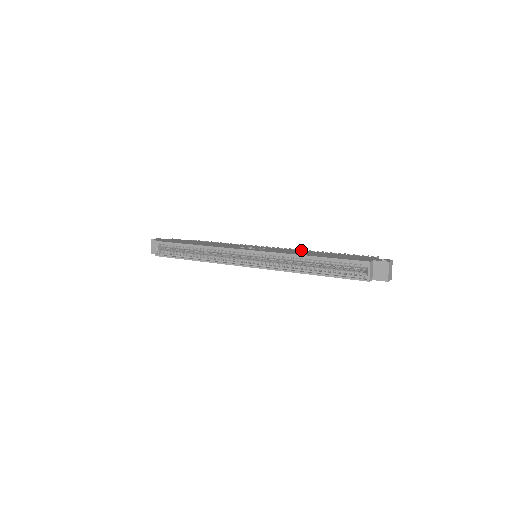
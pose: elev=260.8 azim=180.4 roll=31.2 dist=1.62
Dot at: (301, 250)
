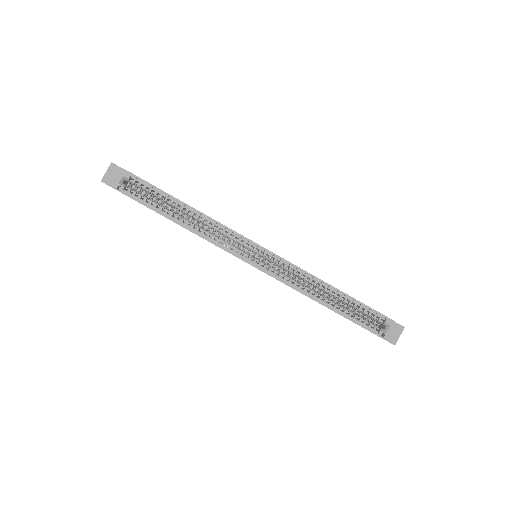
Dot at: occluded
